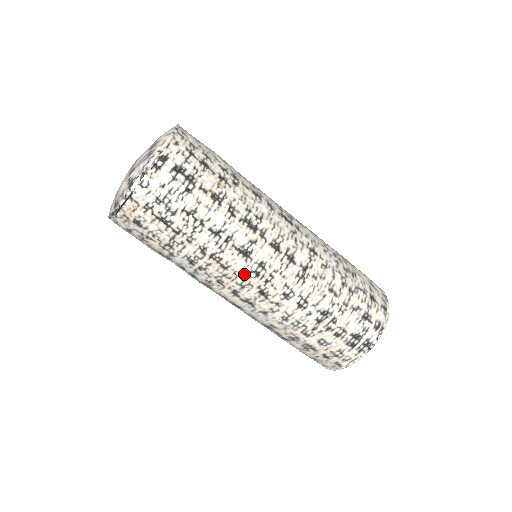
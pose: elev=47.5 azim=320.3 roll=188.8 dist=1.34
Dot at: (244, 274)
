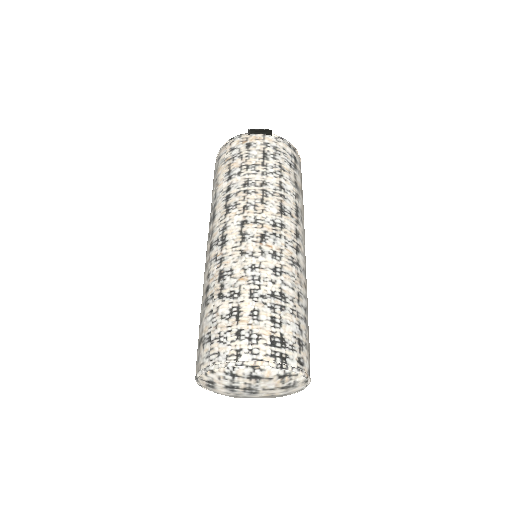
Dot at: (267, 217)
